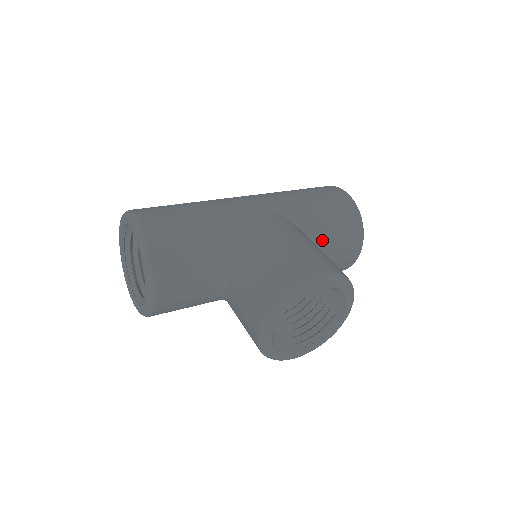
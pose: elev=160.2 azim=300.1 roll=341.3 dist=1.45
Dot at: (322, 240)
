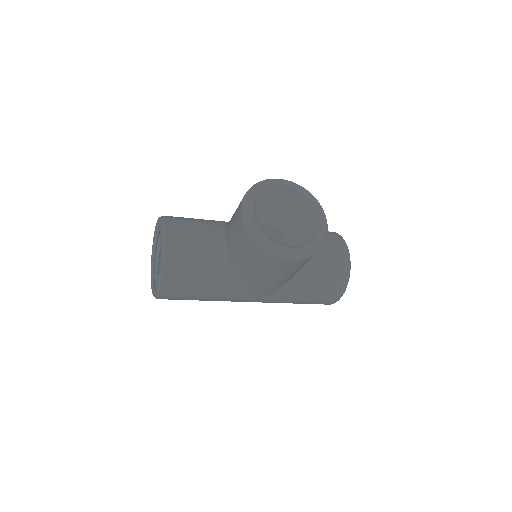
Dot at: occluded
